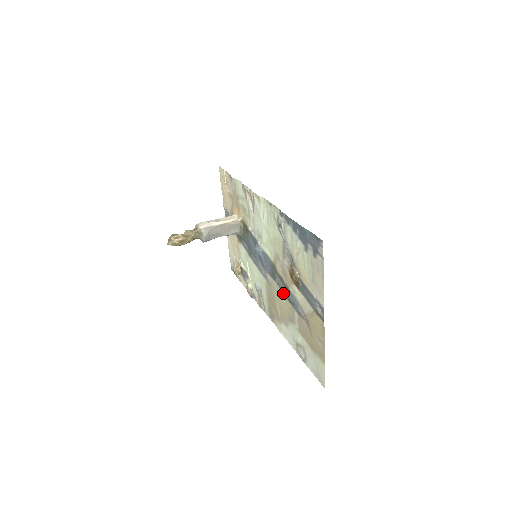
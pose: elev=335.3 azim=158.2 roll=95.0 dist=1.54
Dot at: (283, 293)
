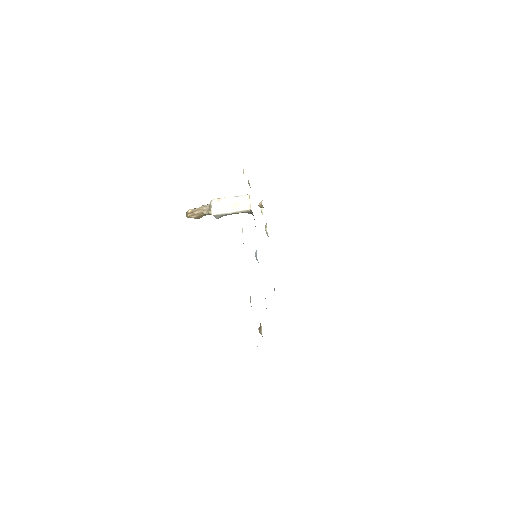
Dot at: occluded
